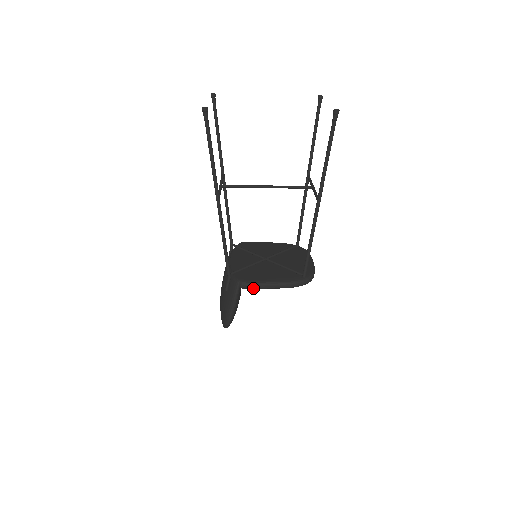
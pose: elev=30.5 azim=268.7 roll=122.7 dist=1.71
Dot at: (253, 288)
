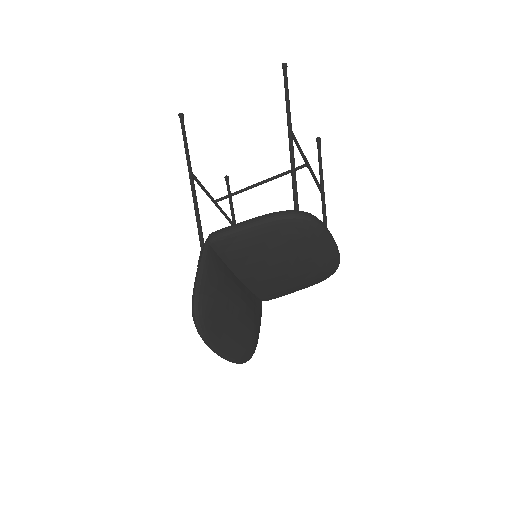
Dot at: (223, 234)
